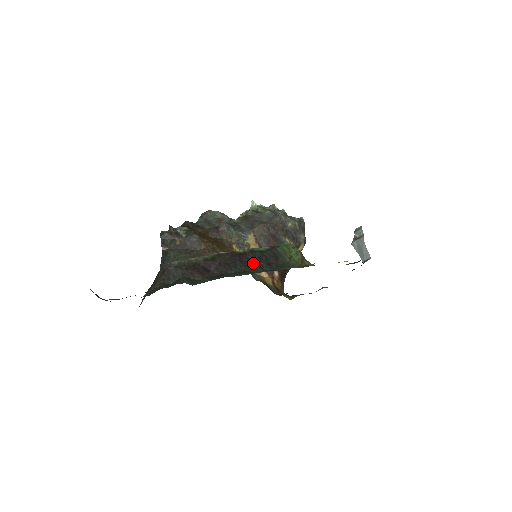
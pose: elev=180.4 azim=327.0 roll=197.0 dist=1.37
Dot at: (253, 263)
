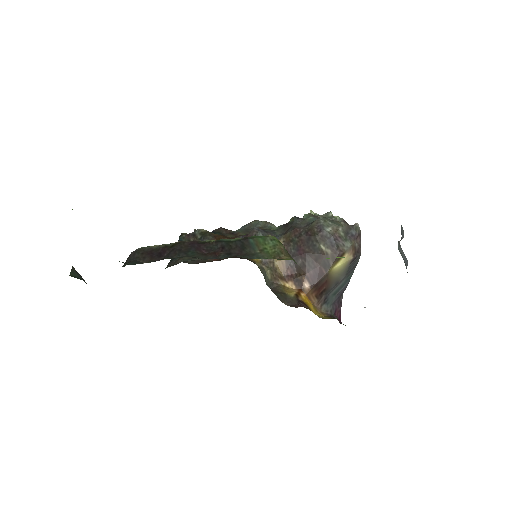
Dot at: (212, 252)
